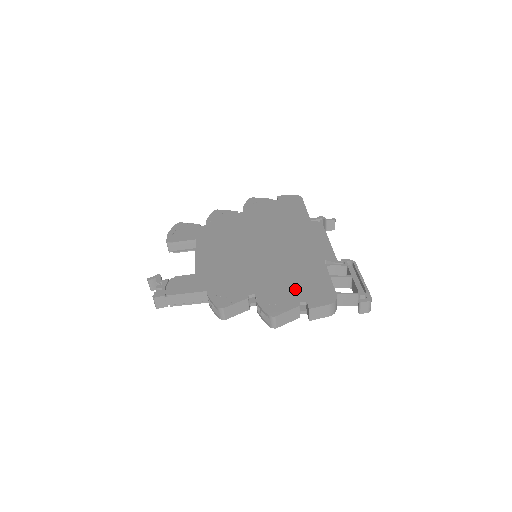
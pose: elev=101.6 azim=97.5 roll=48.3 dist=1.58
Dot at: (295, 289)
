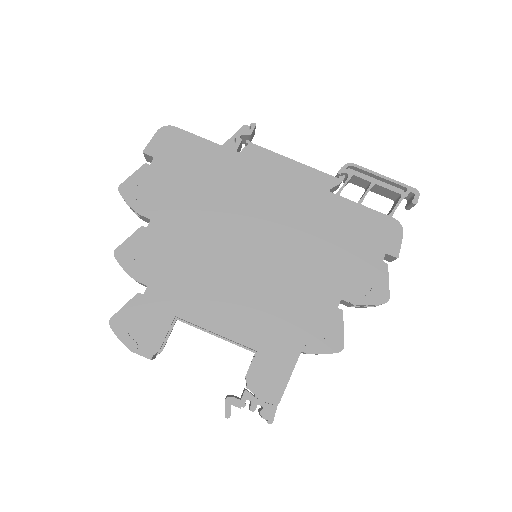
Dot at: (360, 253)
